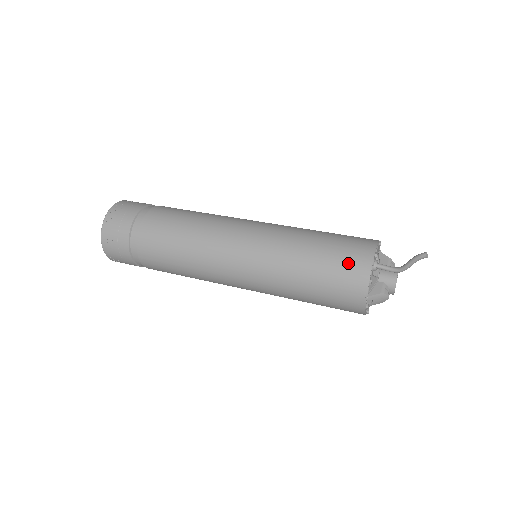
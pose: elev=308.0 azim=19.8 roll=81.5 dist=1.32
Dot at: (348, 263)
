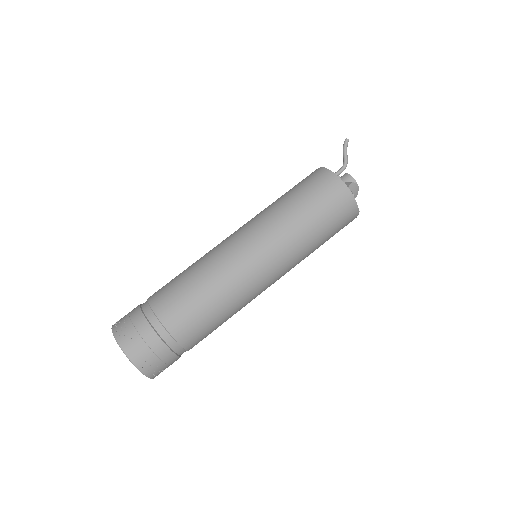
Dot at: (315, 181)
